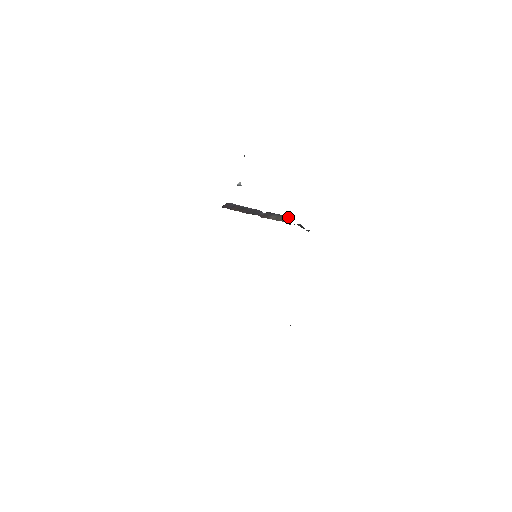
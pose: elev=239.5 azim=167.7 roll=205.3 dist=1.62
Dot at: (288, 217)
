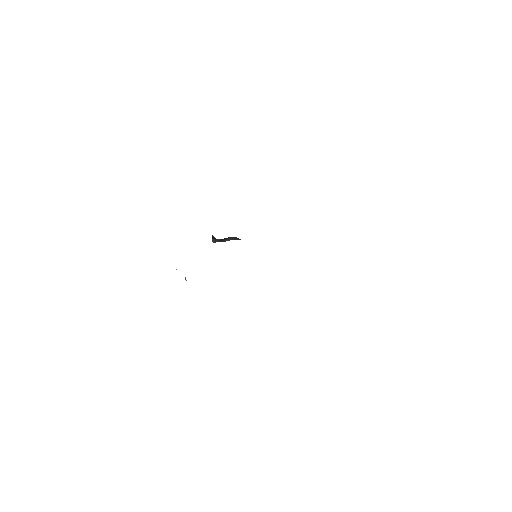
Dot at: occluded
